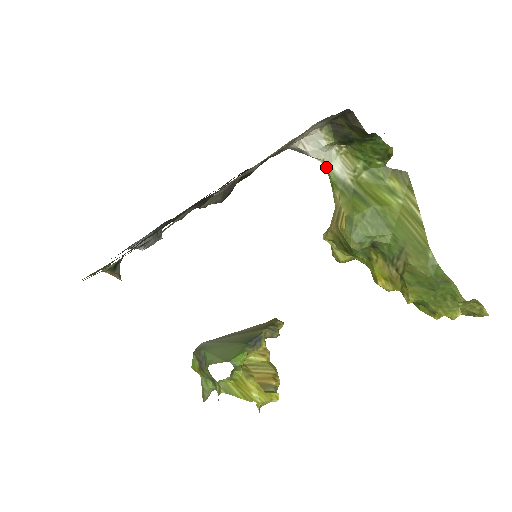
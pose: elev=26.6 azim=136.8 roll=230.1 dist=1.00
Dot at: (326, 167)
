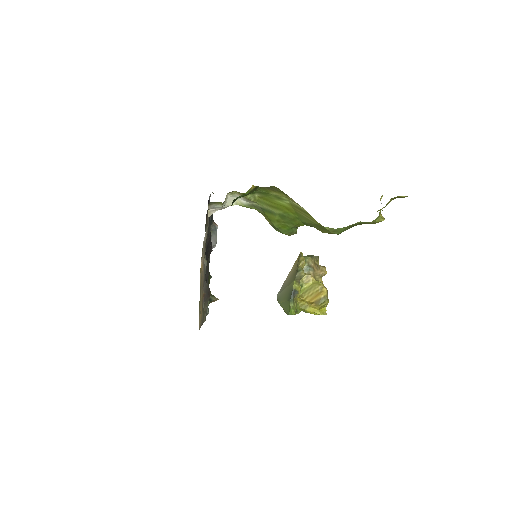
Dot at: occluded
